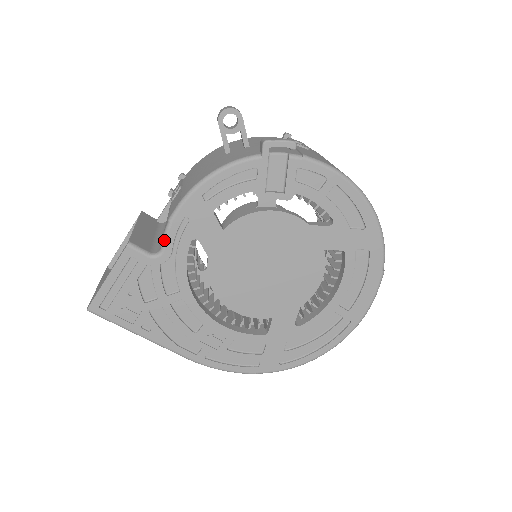
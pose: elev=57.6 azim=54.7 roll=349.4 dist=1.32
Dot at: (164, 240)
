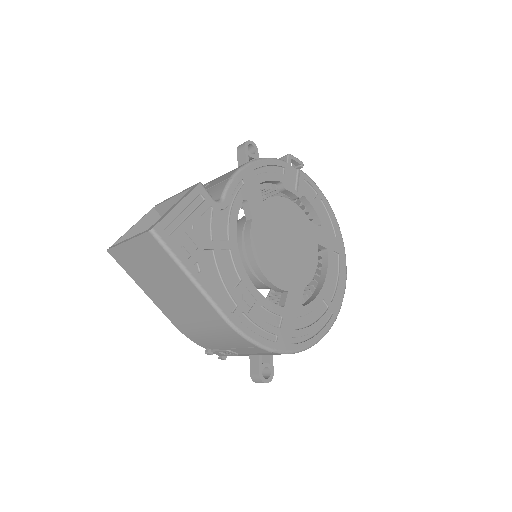
Dot at: (226, 191)
